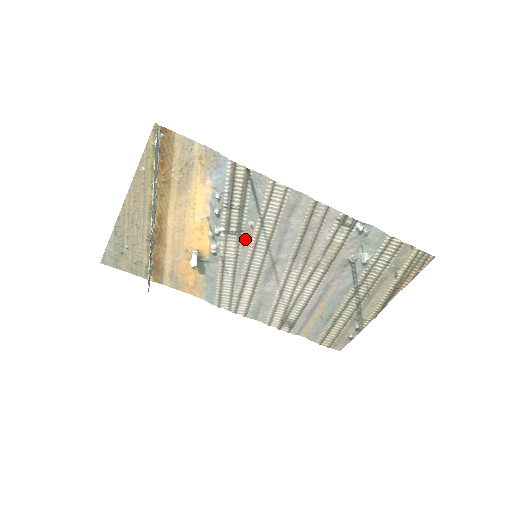
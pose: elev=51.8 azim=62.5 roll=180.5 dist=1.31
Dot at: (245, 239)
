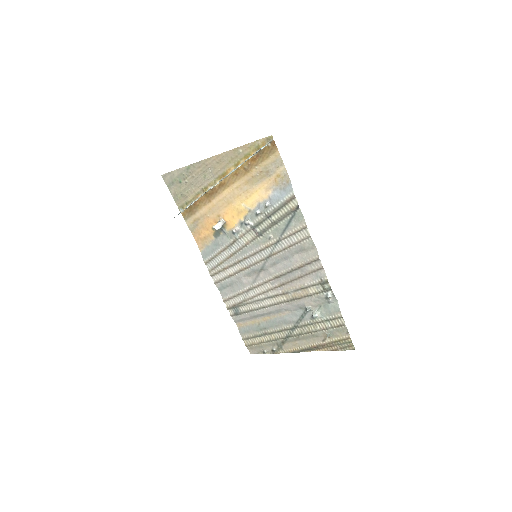
Dot at: (259, 241)
